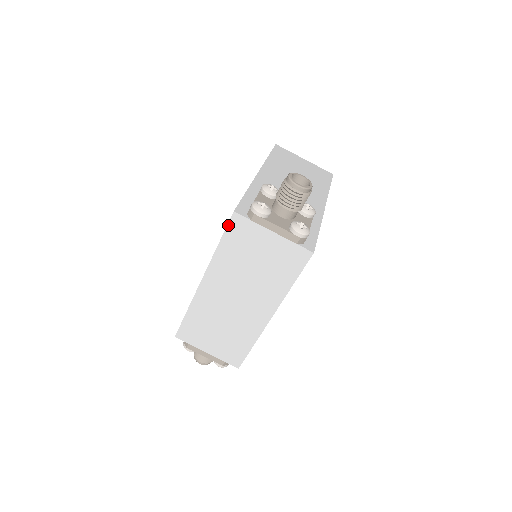
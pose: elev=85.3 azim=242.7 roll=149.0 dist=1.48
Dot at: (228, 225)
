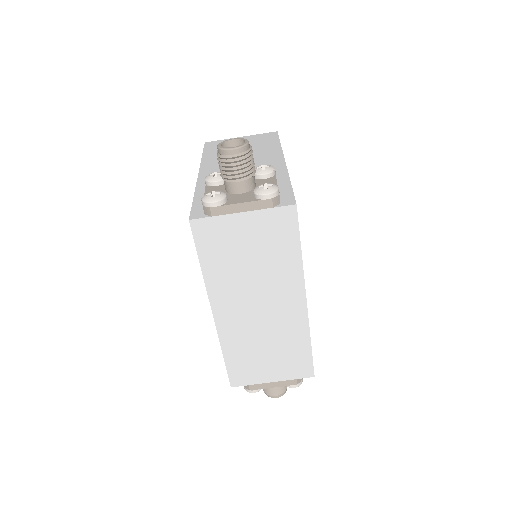
Dot at: (194, 238)
